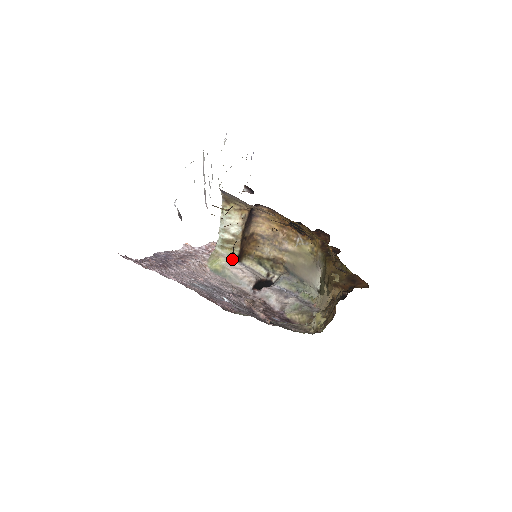
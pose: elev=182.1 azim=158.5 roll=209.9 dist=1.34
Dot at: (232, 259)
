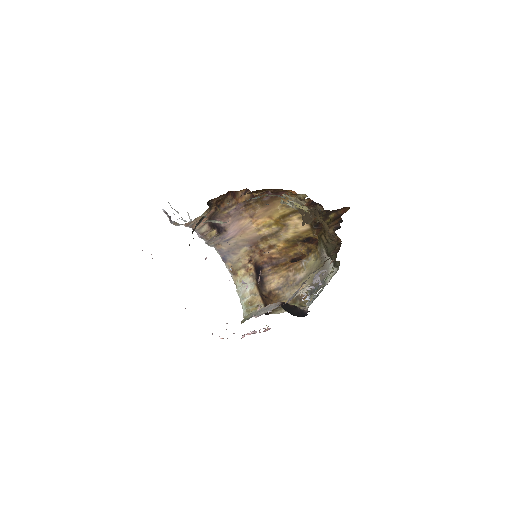
Dot at: occluded
